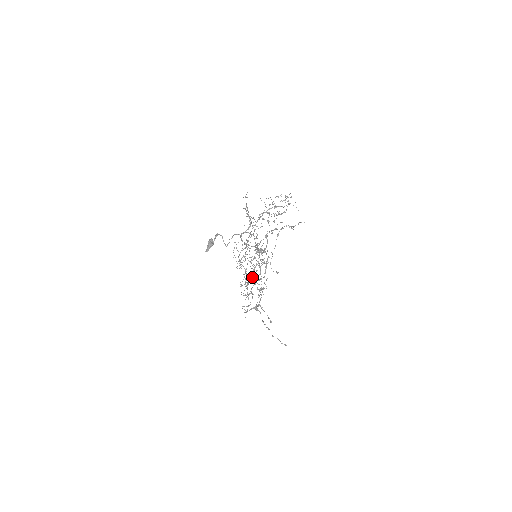
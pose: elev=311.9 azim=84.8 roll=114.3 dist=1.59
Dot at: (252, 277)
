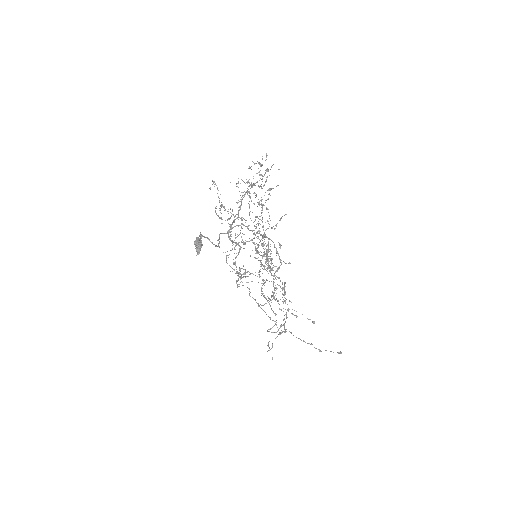
Dot at: occluded
